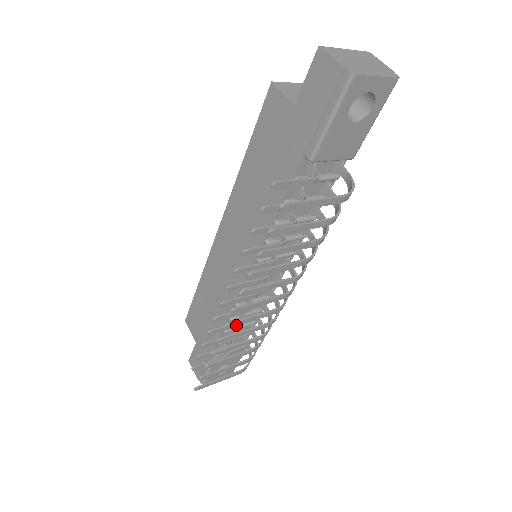
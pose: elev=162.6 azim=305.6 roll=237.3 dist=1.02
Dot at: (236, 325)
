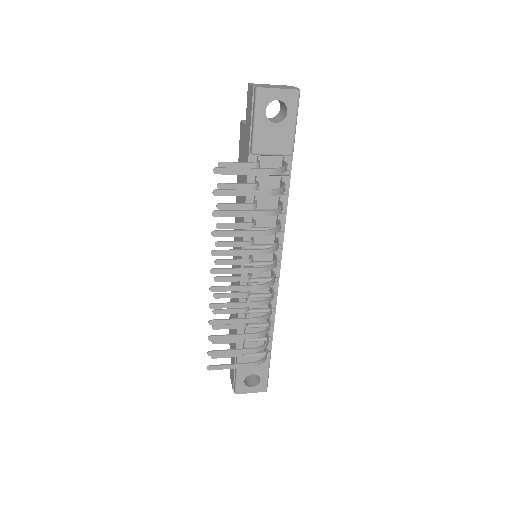
Dot at: (221, 291)
